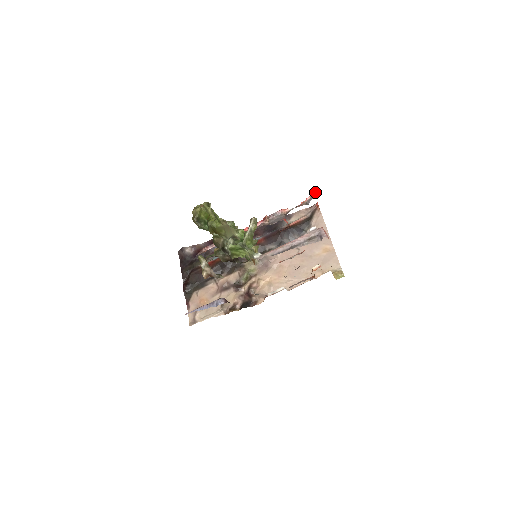
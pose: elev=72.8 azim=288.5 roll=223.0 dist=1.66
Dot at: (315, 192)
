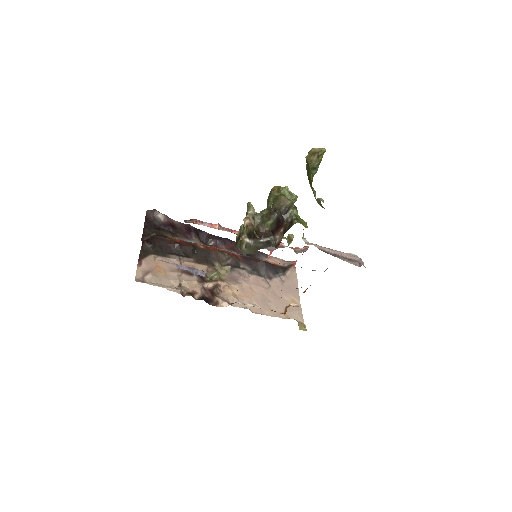
Dot at: occluded
